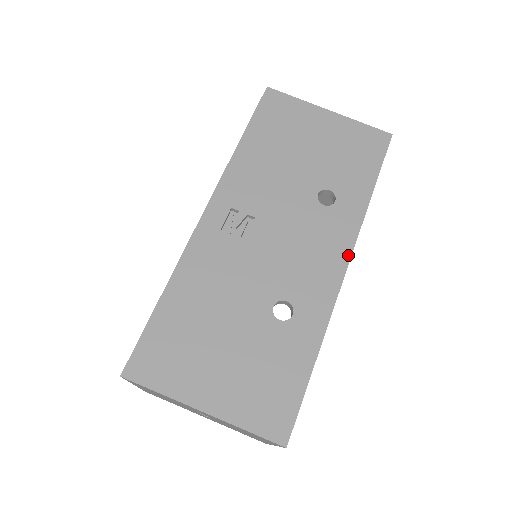
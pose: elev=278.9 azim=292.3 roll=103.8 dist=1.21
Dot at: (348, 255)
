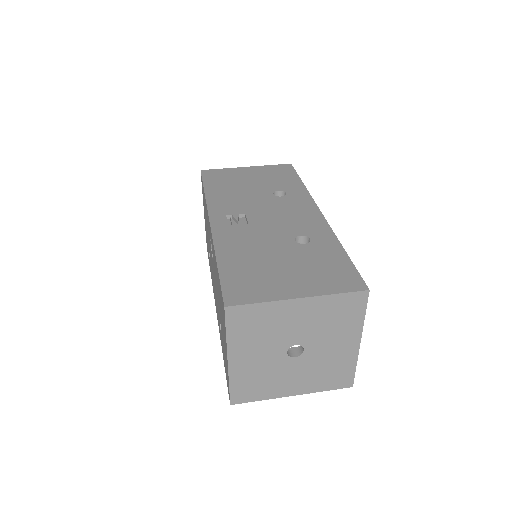
Dot at: (316, 208)
